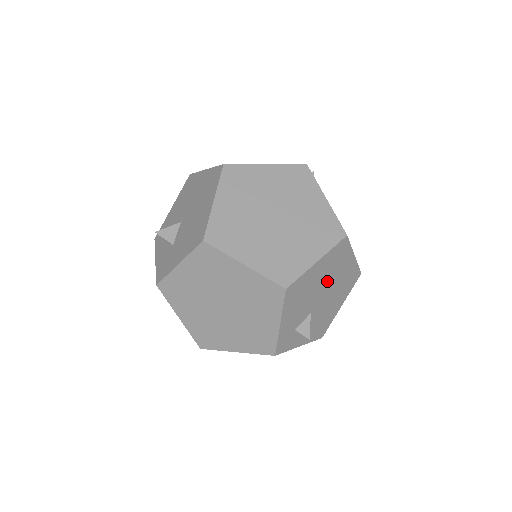
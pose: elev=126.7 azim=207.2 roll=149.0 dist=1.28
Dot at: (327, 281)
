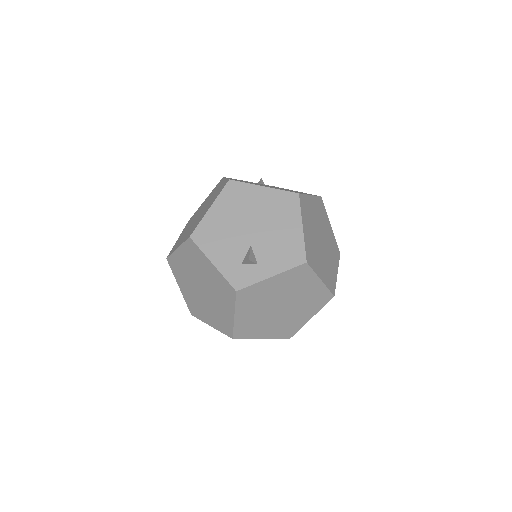
Dot at: (245, 216)
